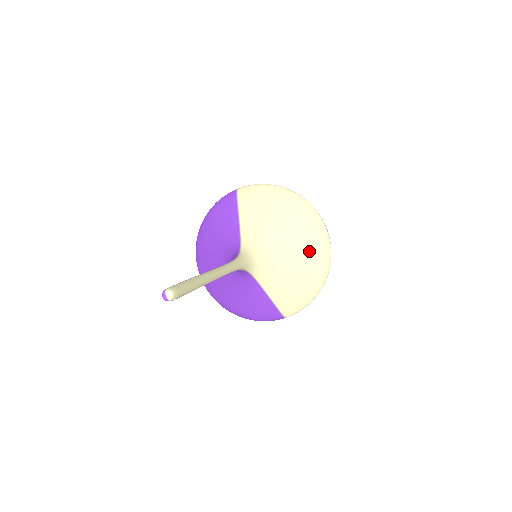
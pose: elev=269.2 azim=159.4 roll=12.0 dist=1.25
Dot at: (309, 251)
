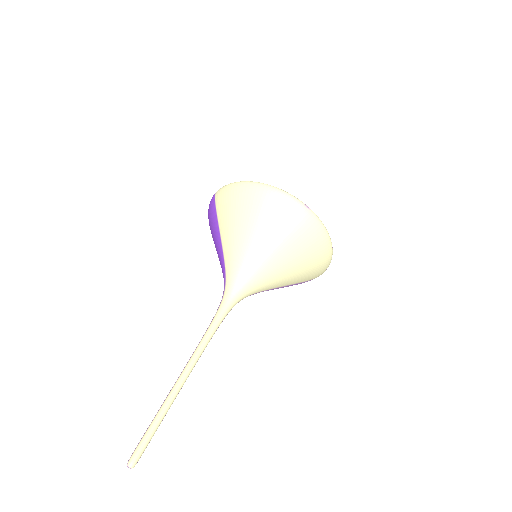
Dot at: (294, 245)
